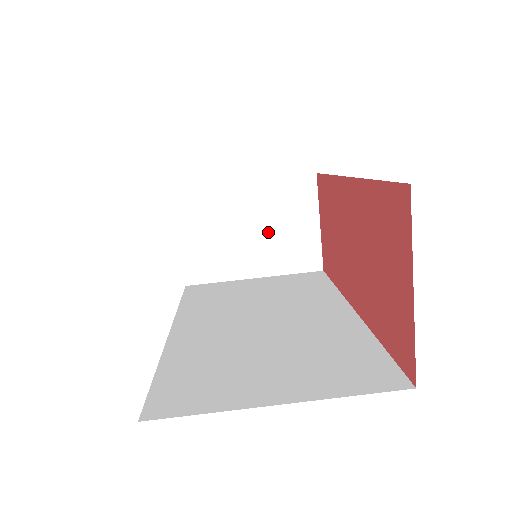
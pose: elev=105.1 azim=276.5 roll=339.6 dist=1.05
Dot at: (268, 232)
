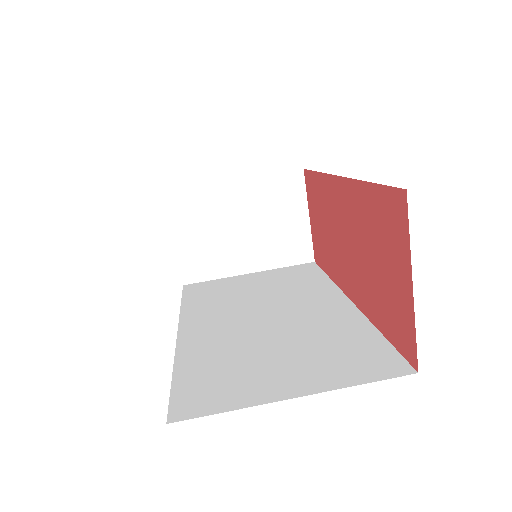
Dot at: (260, 228)
